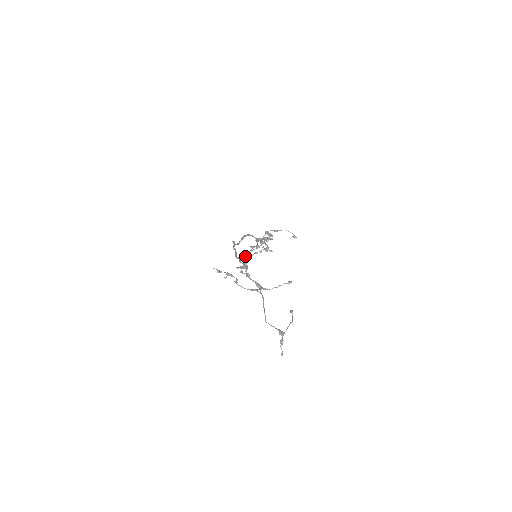
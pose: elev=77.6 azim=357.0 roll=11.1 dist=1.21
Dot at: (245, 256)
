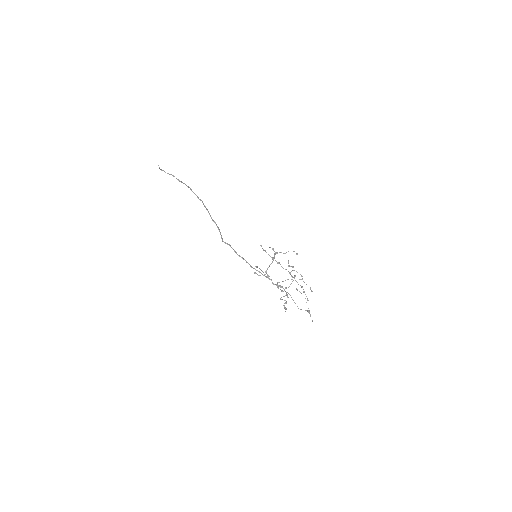
Dot at: occluded
